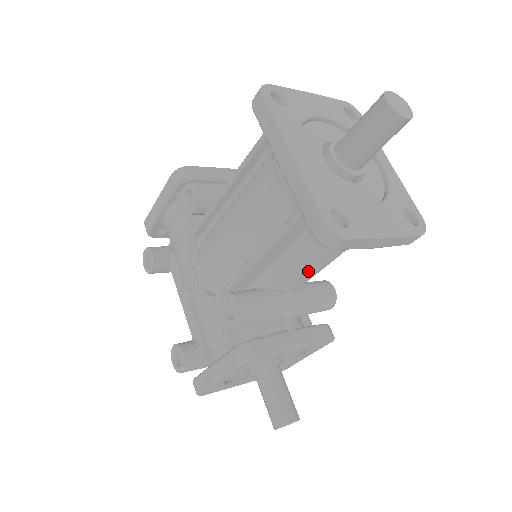
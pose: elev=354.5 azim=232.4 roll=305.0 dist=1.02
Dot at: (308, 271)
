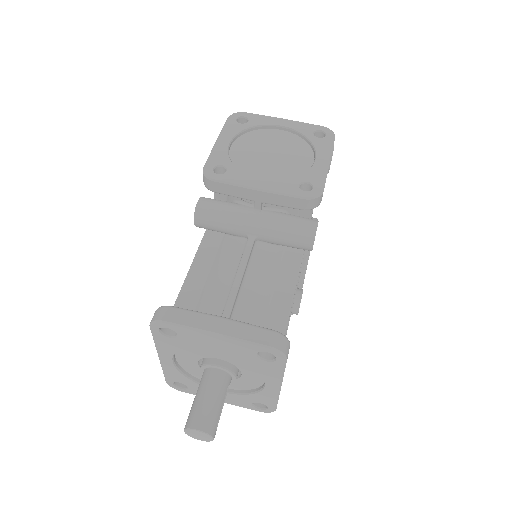
Dot at: occluded
